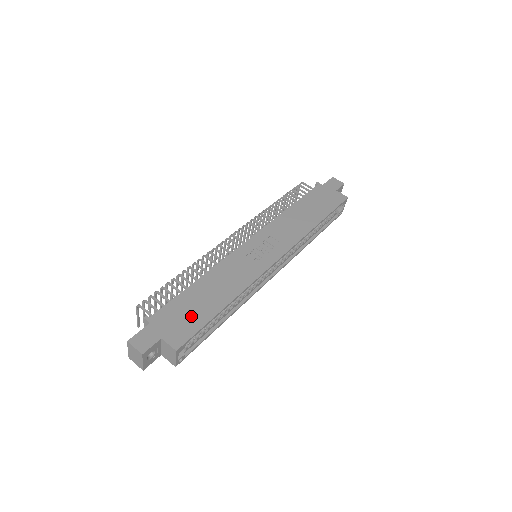
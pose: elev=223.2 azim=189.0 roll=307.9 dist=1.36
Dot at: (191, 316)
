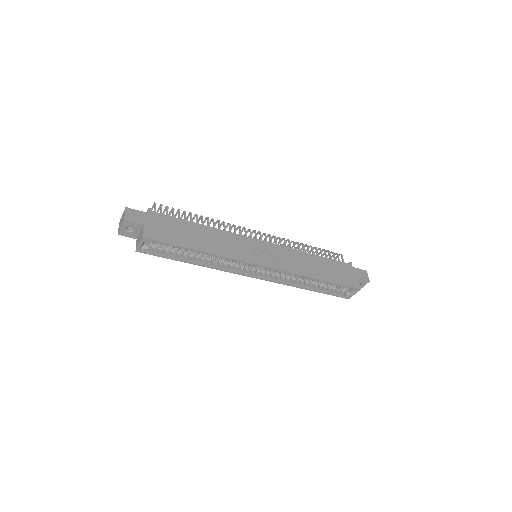
Dot at: (173, 233)
